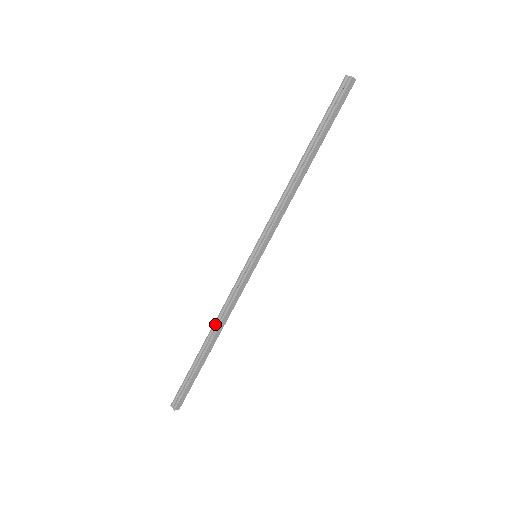
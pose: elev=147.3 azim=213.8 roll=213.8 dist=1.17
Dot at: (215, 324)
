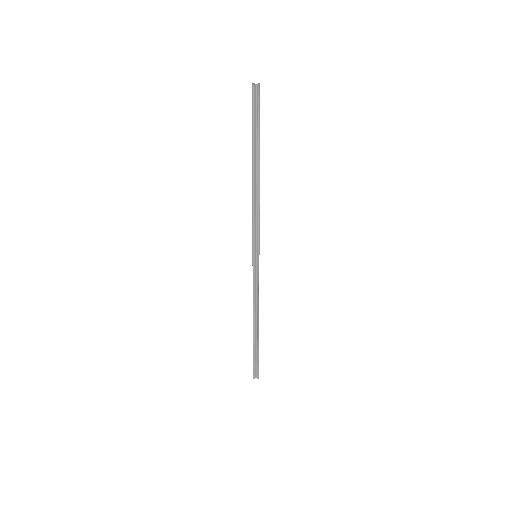
Dot at: (255, 316)
